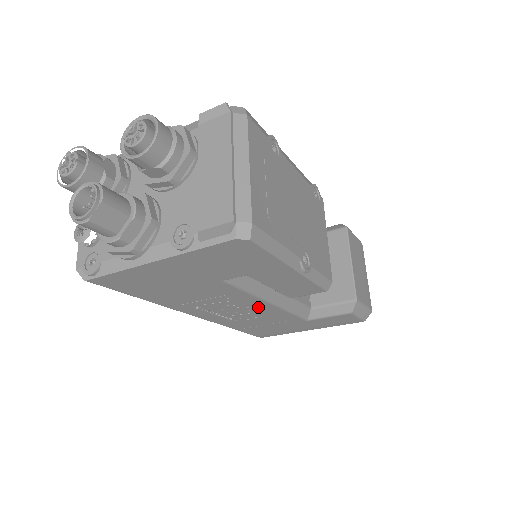
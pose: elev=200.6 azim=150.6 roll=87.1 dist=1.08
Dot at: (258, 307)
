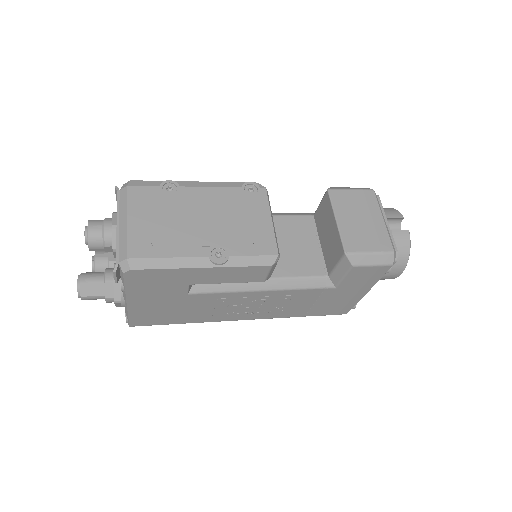
Dot at: (263, 297)
